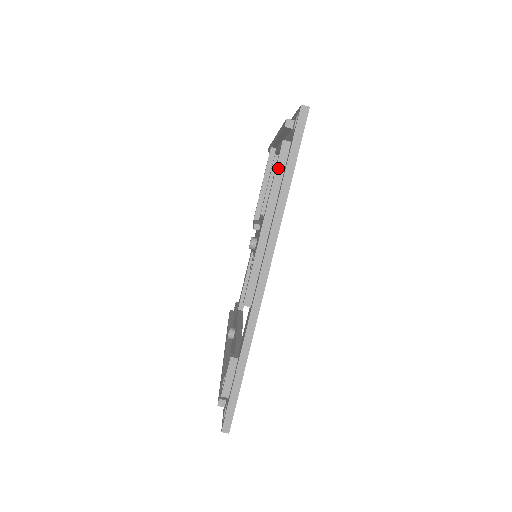
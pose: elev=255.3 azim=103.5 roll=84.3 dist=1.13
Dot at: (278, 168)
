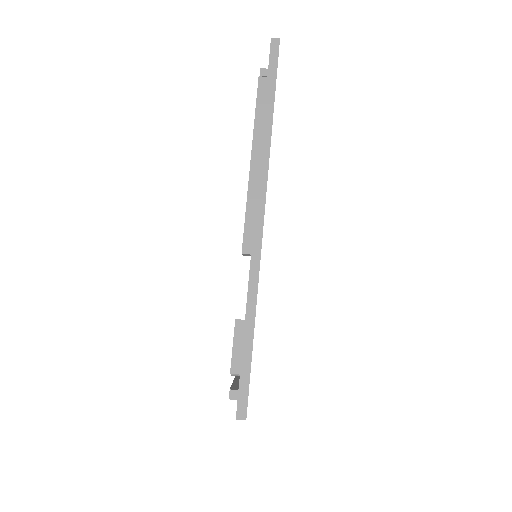
Dot at: (258, 103)
